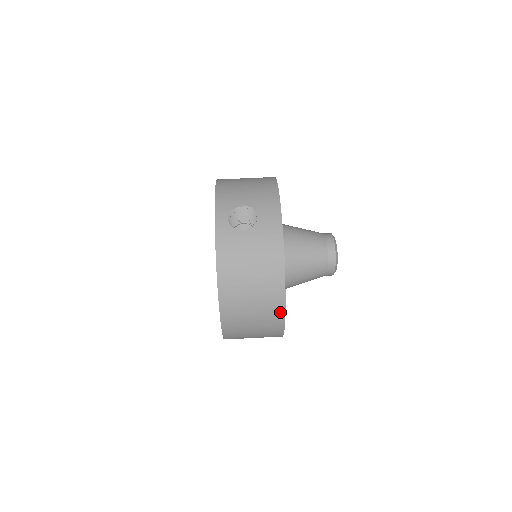
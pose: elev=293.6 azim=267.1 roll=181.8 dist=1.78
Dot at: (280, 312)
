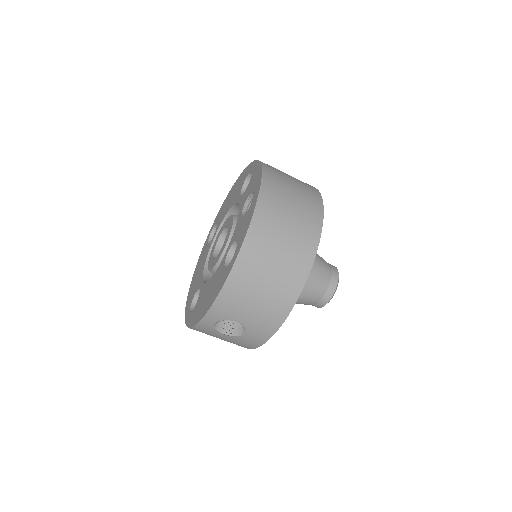
Dot at: occluded
